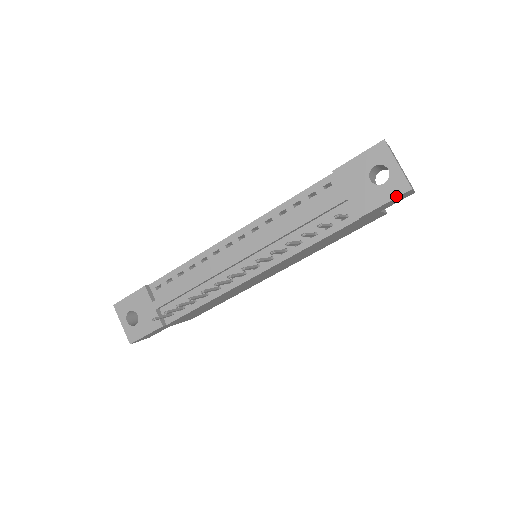
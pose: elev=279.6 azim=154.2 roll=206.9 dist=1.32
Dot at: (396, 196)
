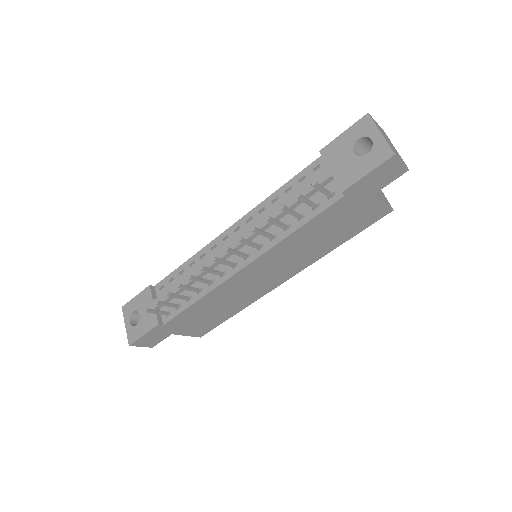
Dot at: (379, 164)
